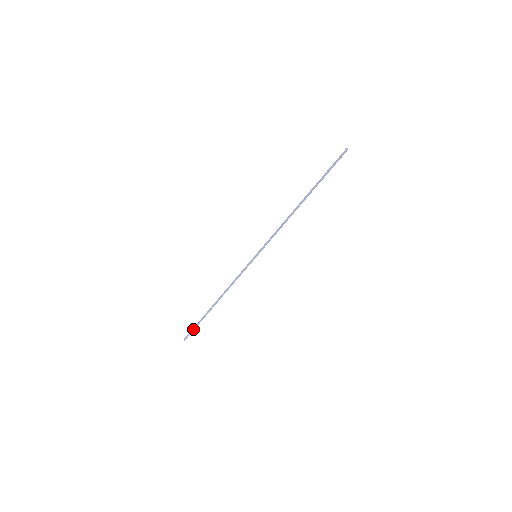
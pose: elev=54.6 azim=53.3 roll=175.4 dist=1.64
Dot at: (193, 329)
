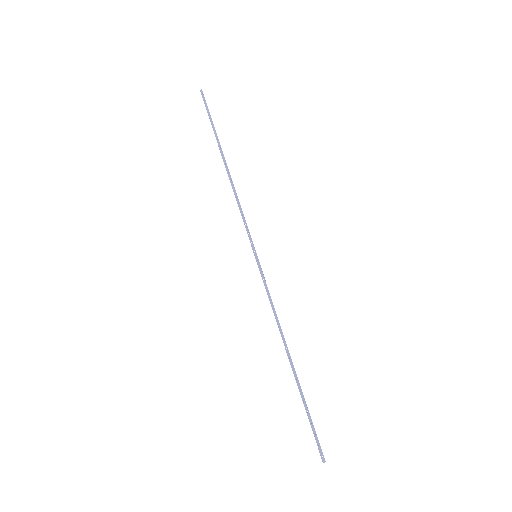
Dot at: (312, 430)
